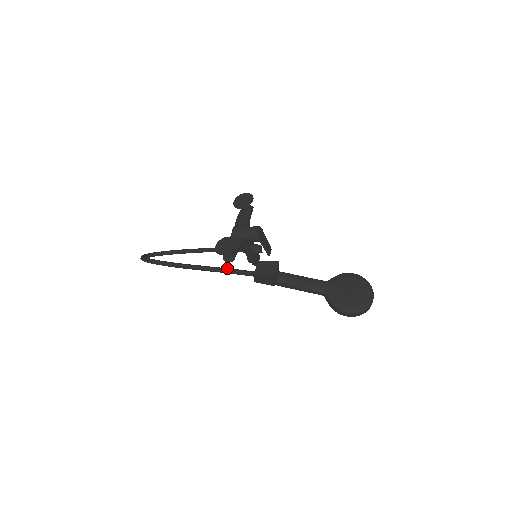
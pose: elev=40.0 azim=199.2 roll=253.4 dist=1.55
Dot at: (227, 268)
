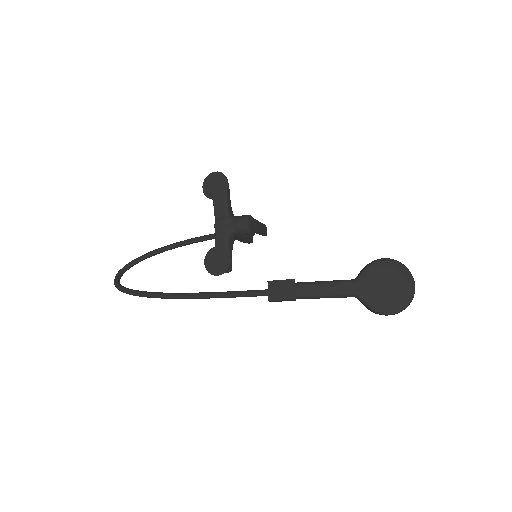
Dot at: (230, 292)
